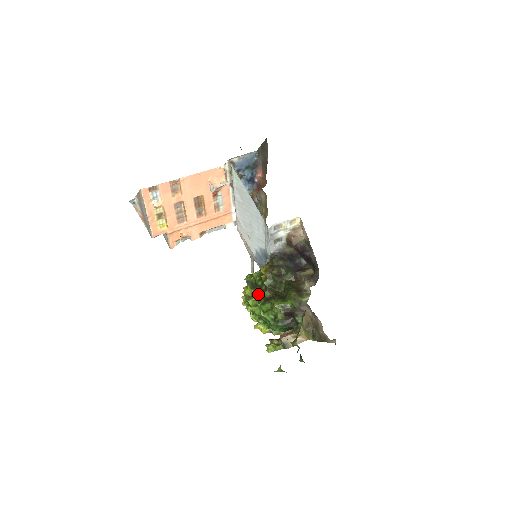
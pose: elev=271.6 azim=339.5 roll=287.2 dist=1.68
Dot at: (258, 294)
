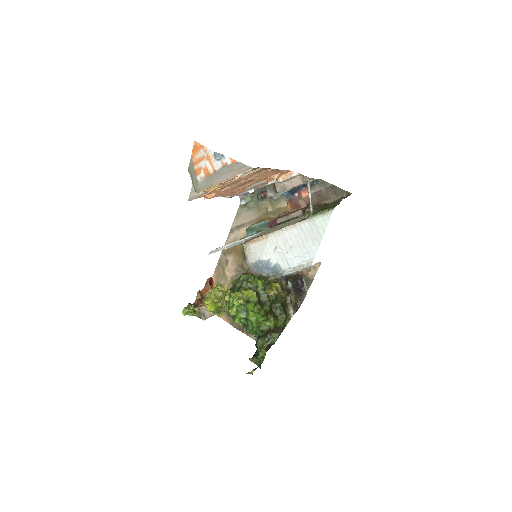
Dot at: (259, 303)
